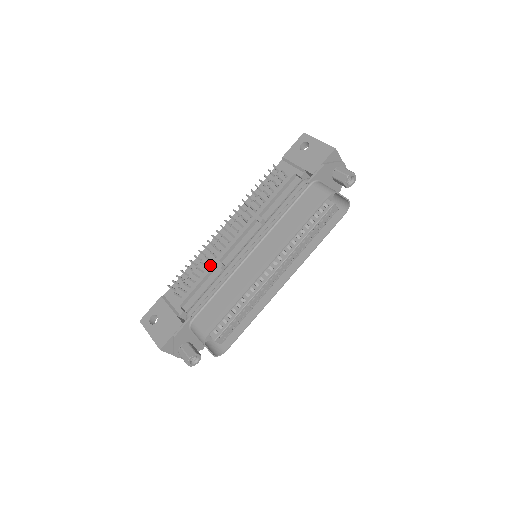
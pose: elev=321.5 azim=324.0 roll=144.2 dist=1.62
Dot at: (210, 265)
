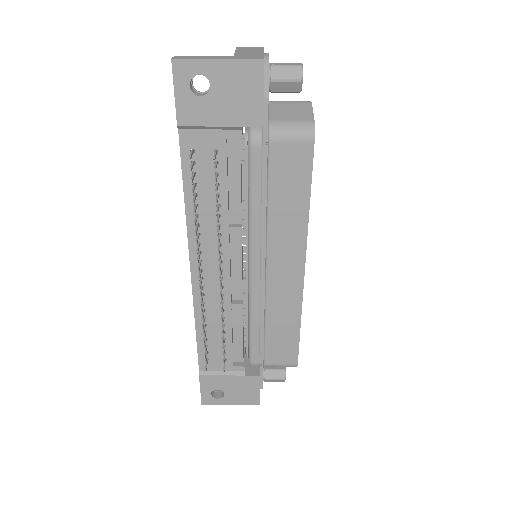
Dot at: (225, 315)
